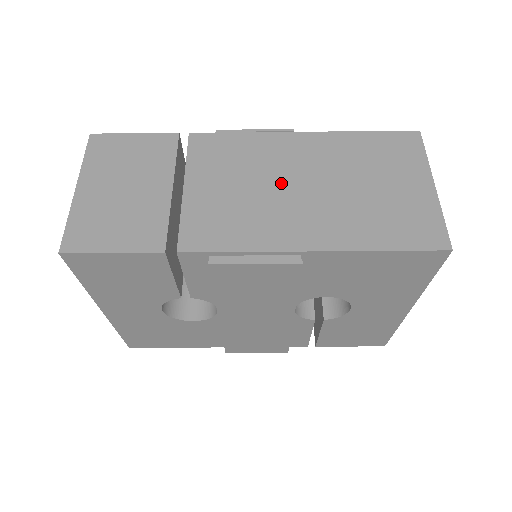
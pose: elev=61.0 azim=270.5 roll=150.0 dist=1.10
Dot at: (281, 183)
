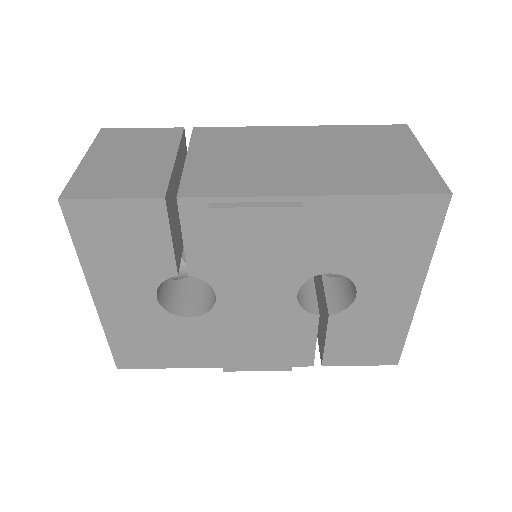
Dot at: (280, 155)
